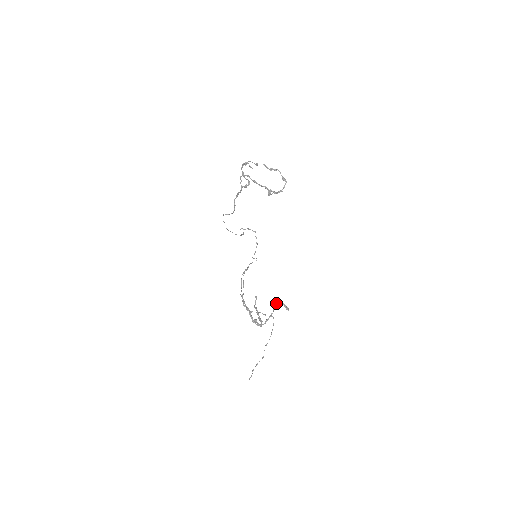
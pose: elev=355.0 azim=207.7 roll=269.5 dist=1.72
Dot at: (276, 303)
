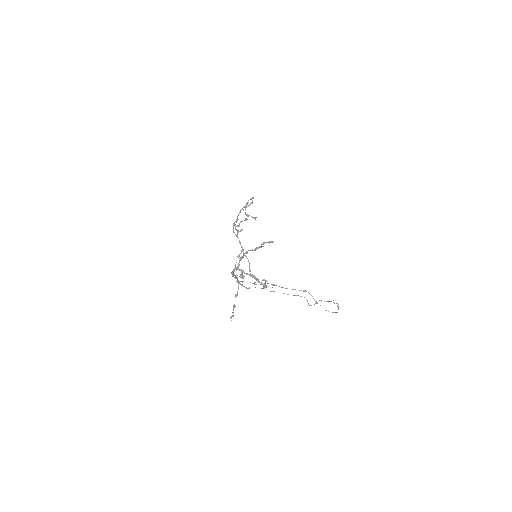
Dot at: (257, 248)
